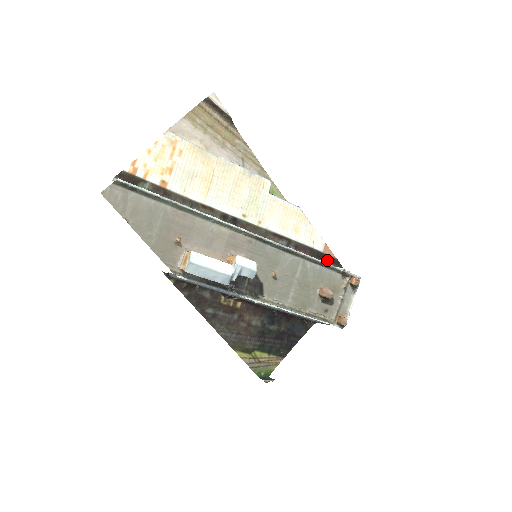
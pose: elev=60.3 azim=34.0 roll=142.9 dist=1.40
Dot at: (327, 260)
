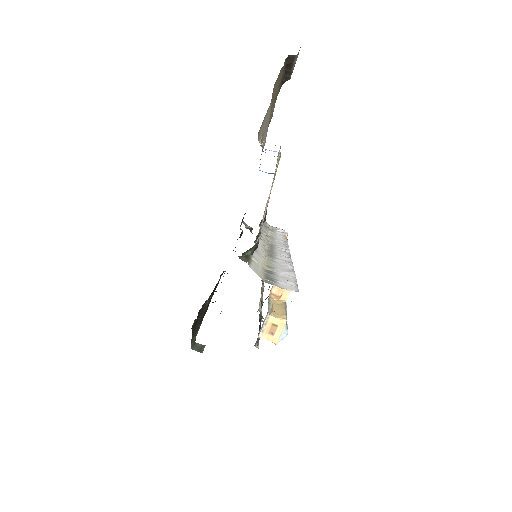
Dot at: occluded
